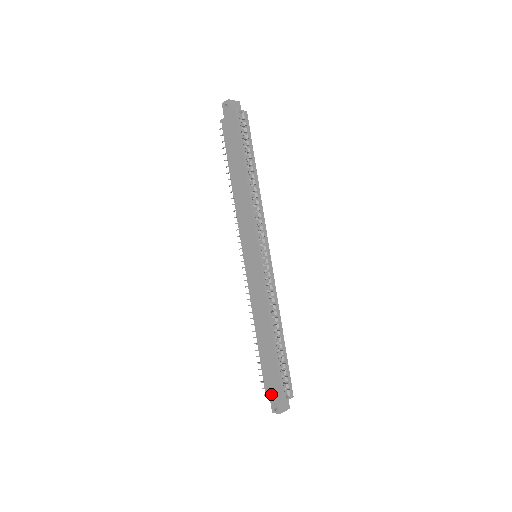
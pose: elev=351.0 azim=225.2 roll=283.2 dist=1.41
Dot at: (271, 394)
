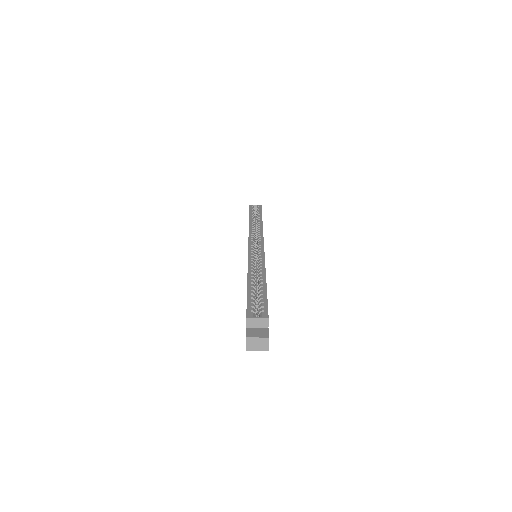
Dot at: occluded
